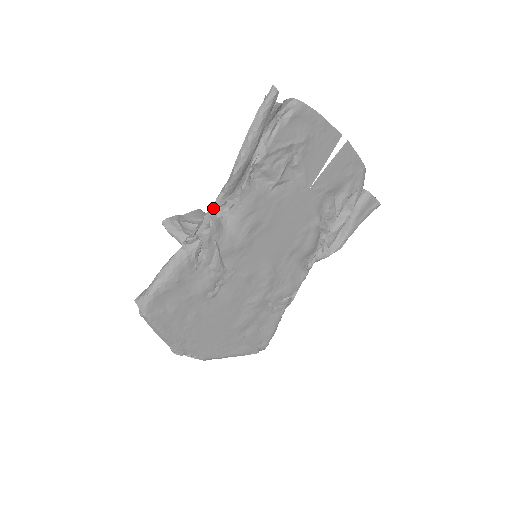
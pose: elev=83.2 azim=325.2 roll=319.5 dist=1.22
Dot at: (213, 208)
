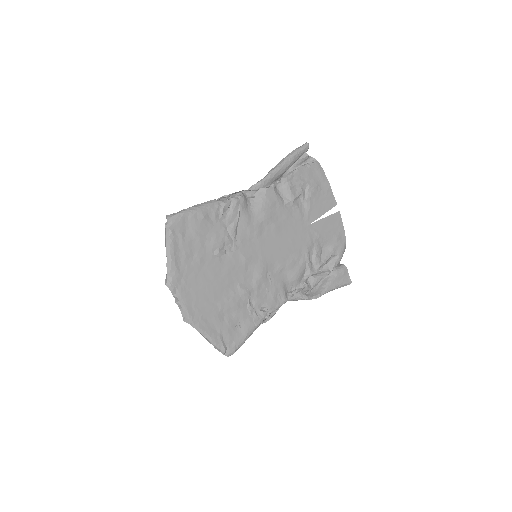
Dot at: (245, 192)
